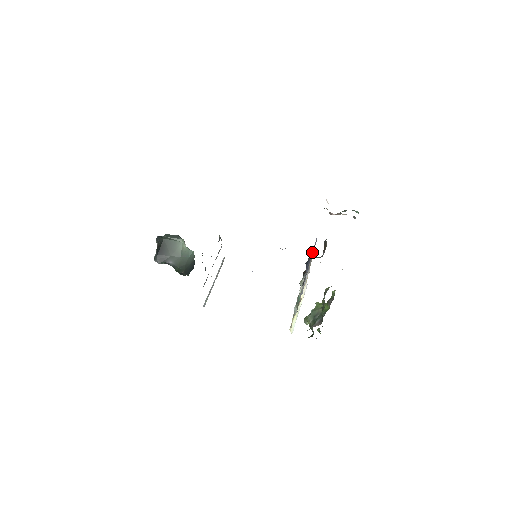
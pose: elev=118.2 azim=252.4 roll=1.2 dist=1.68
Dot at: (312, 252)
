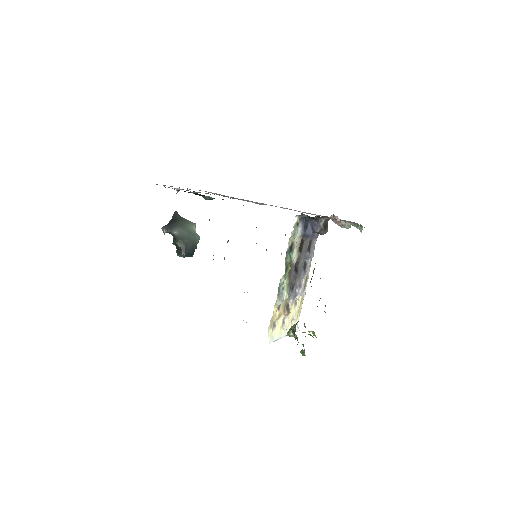
Dot at: (312, 245)
